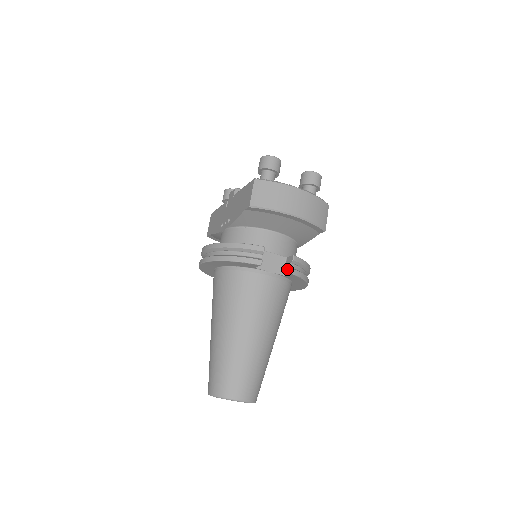
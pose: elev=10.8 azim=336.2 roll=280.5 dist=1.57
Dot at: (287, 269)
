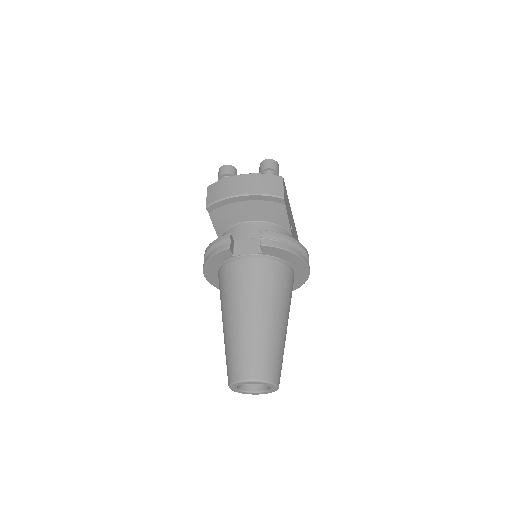
Dot at: occluded
